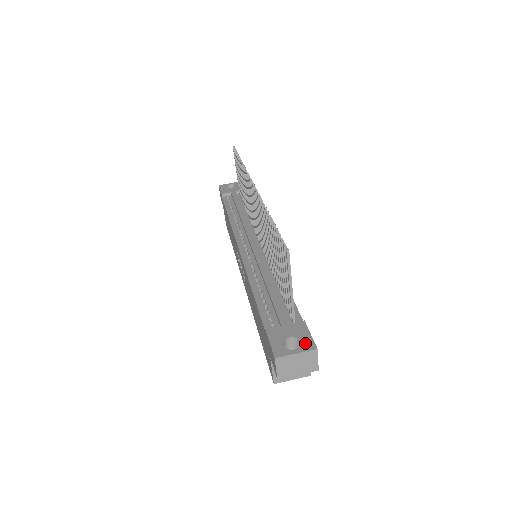
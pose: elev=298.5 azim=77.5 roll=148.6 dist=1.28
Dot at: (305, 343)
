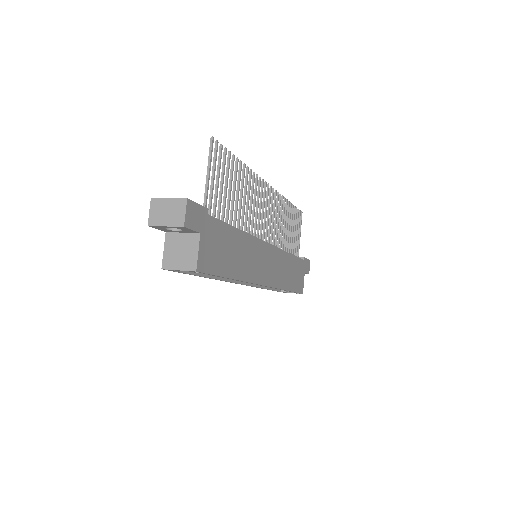
Dot at: occluded
